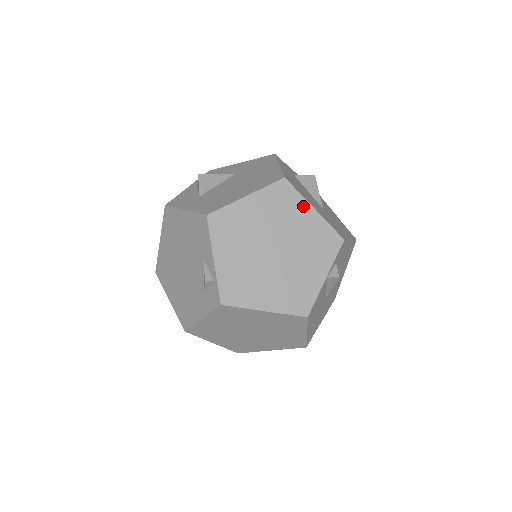
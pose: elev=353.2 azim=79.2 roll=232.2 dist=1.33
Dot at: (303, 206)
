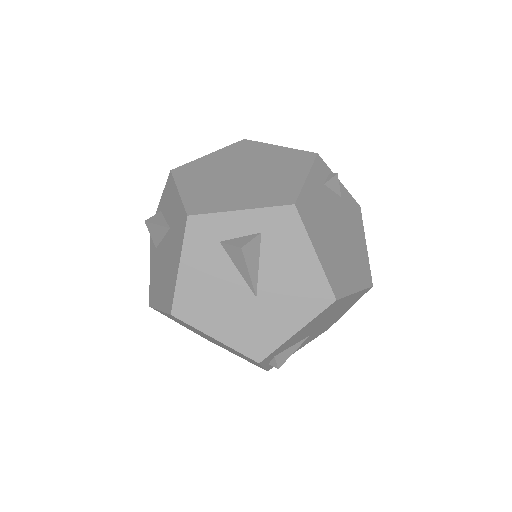
Dot at: occluded
